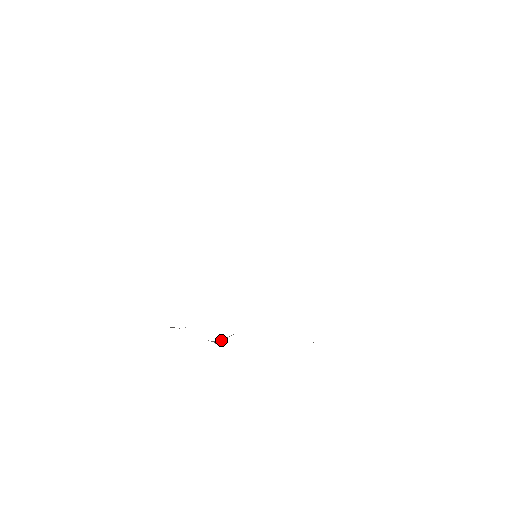
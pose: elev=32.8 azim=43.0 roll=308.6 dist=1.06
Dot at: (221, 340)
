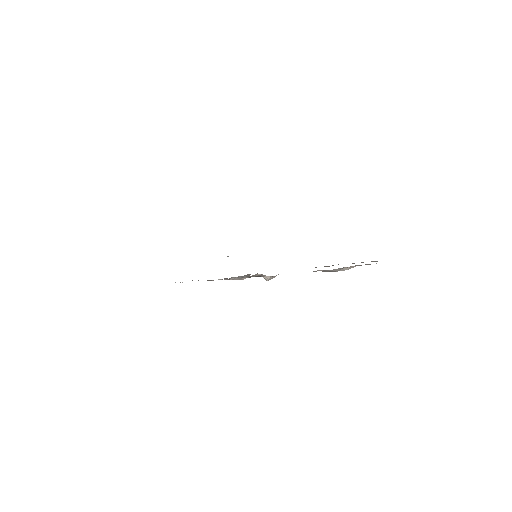
Dot at: occluded
